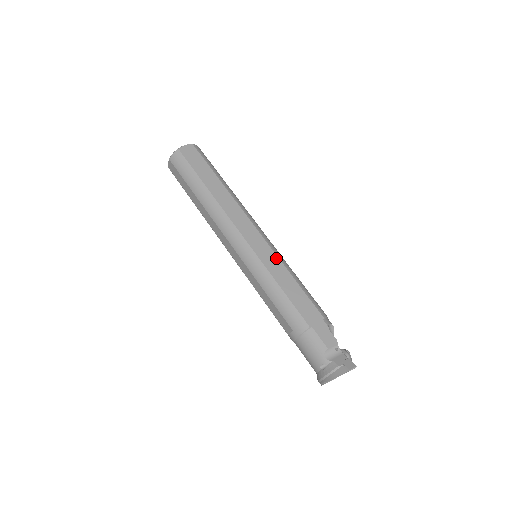
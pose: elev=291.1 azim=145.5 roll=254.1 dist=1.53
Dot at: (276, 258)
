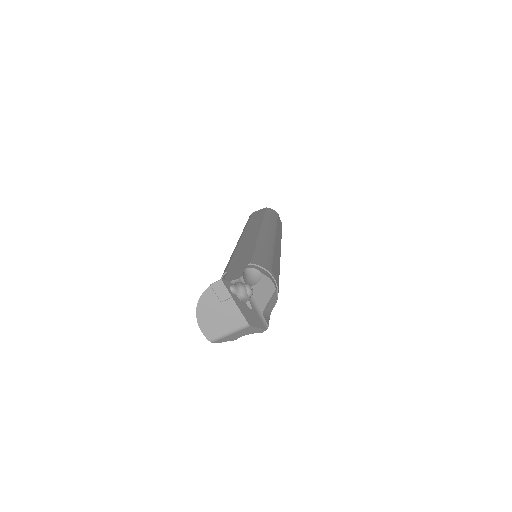
Dot at: (255, 239)
